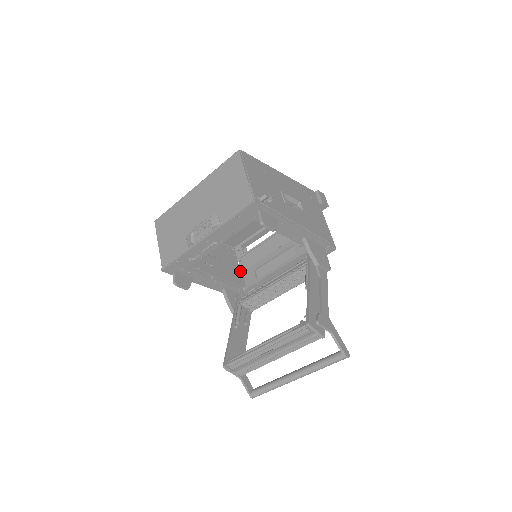
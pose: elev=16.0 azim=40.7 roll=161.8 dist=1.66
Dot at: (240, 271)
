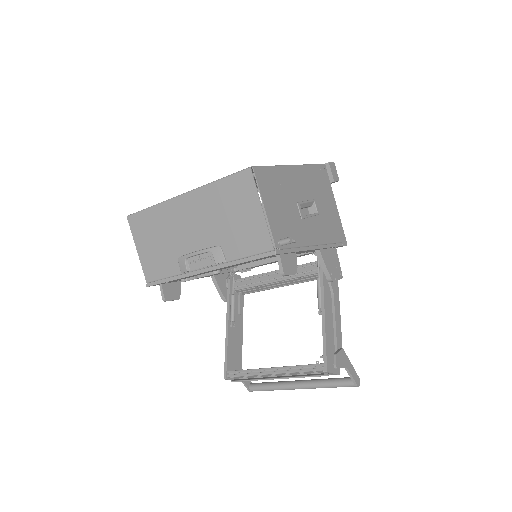
Dot at: occluded
